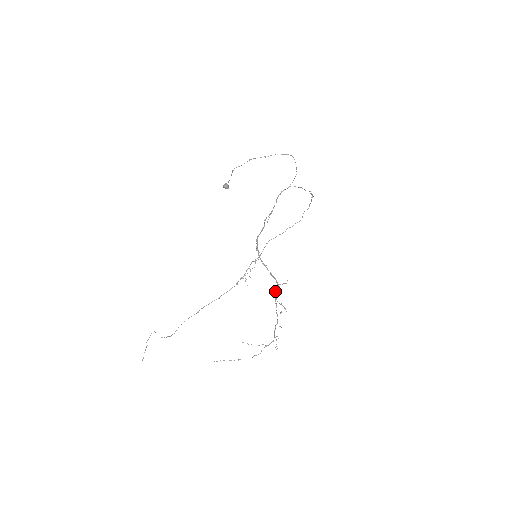
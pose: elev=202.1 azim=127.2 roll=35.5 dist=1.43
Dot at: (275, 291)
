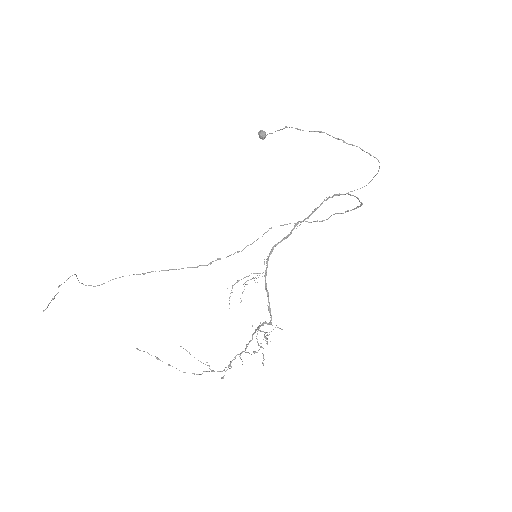
Dot at: occluded
